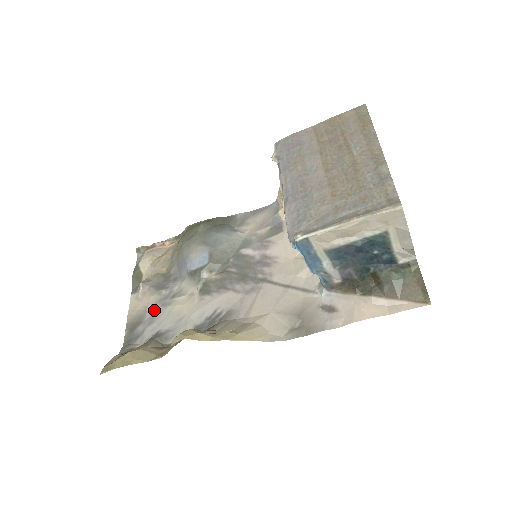
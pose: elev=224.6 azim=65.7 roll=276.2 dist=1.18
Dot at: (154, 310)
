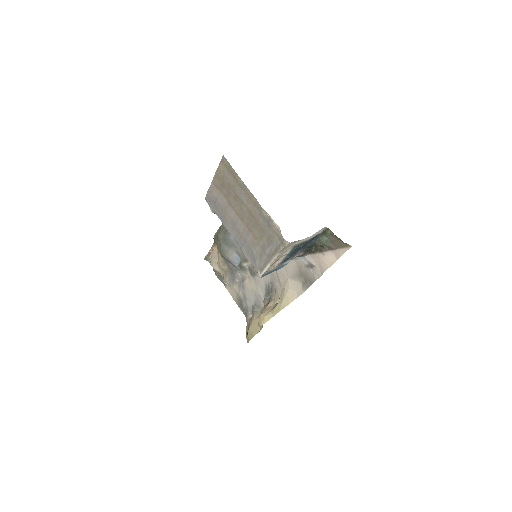
Dot at: (241, 293)
